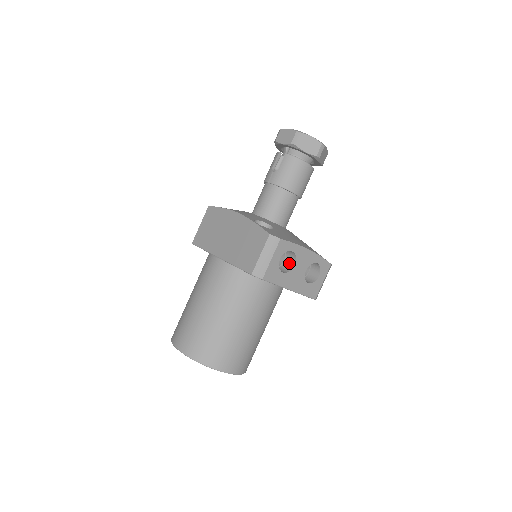
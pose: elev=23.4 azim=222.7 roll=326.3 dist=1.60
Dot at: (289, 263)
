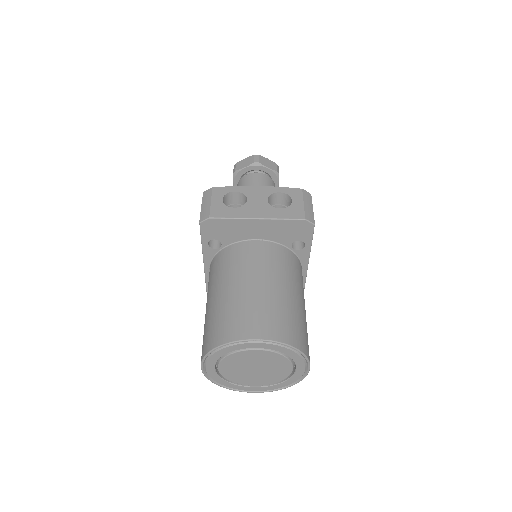
Dot at: occluded
